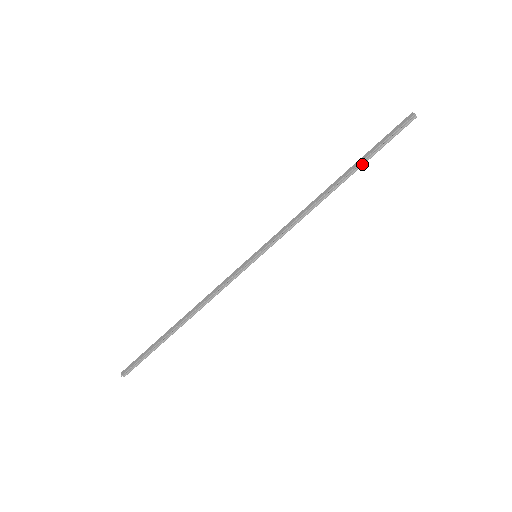
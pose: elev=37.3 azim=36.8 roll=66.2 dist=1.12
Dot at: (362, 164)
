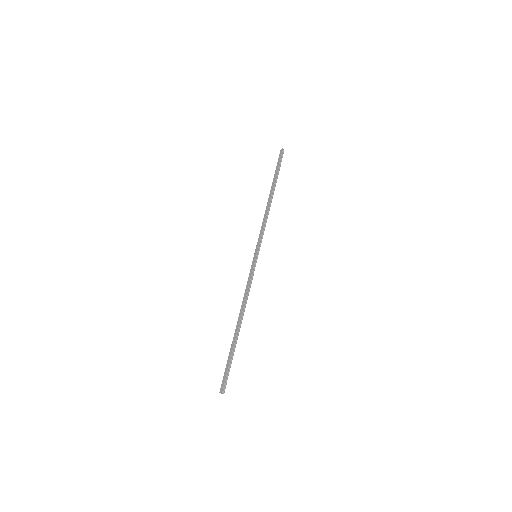
Dot at: (276, 181)
